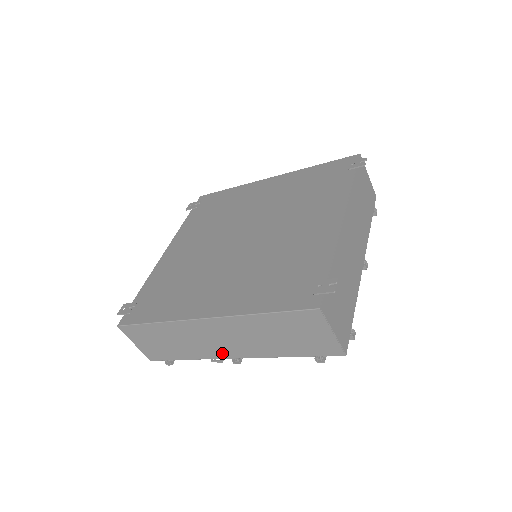
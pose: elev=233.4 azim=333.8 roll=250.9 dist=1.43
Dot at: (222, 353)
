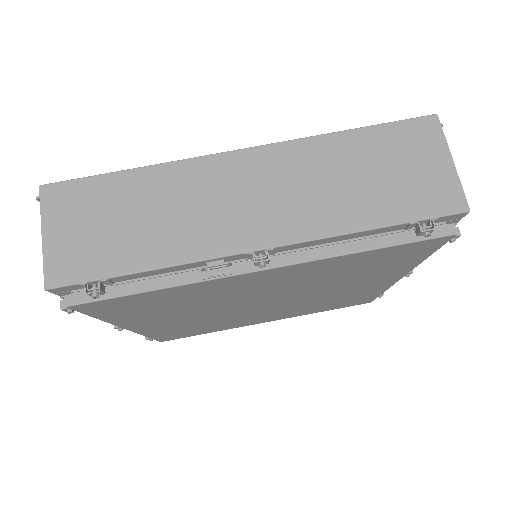
Dot at: (238, 237)
